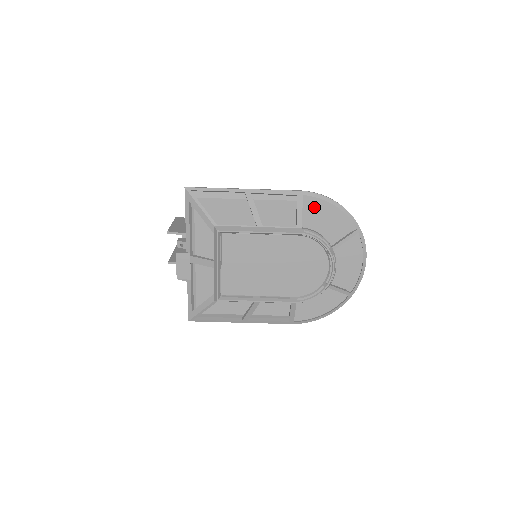
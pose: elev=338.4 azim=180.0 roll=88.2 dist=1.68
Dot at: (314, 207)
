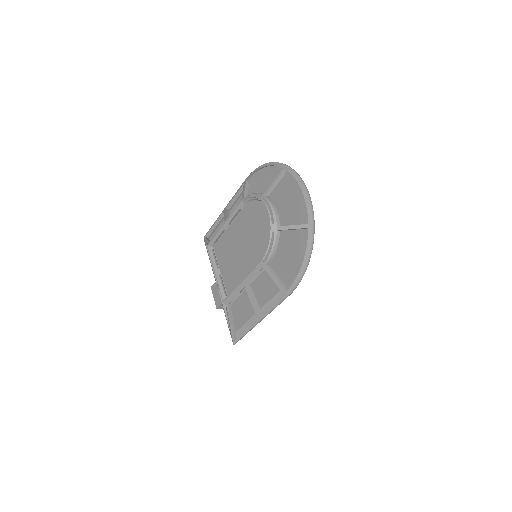
Dot at: (256, 182)
